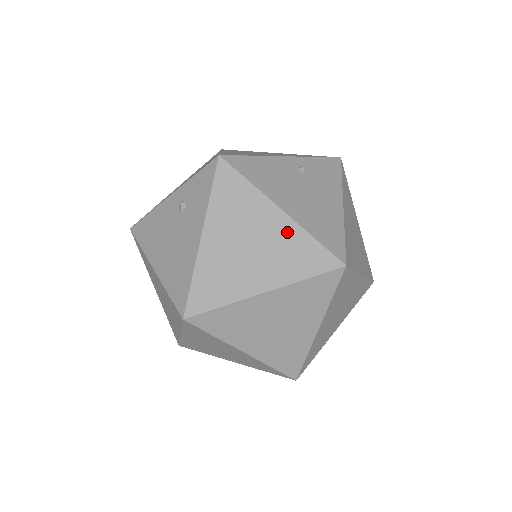
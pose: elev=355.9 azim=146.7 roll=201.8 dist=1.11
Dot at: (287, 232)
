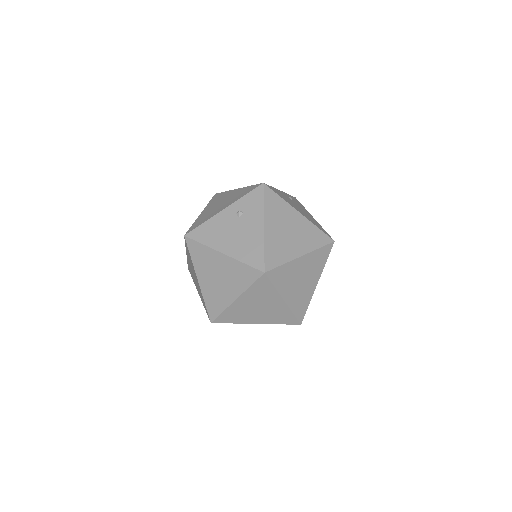
Dot at: (305, 224)
